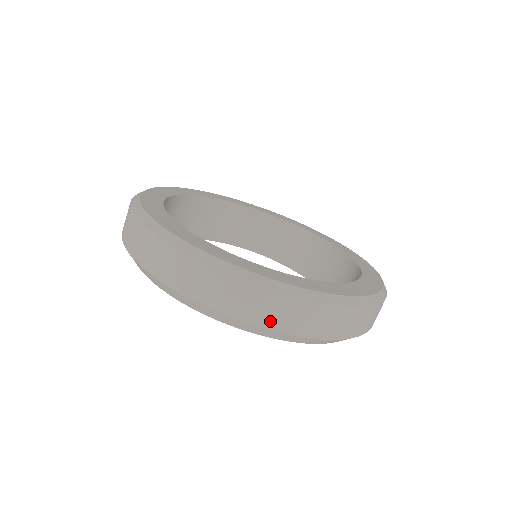
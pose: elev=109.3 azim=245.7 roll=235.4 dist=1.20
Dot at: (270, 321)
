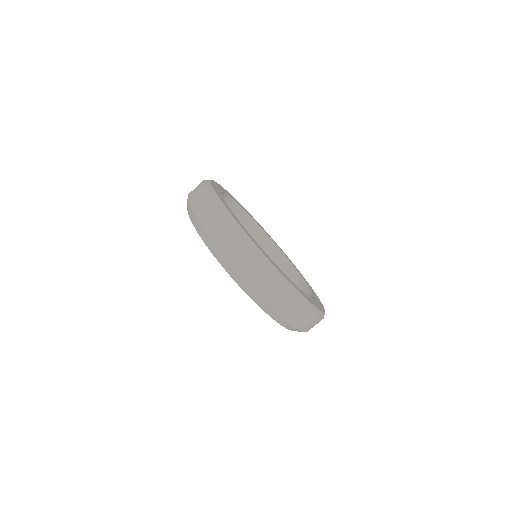
Dot at: (221, 242)
